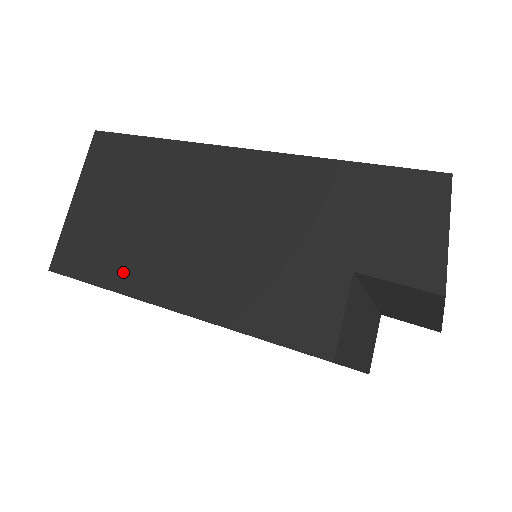
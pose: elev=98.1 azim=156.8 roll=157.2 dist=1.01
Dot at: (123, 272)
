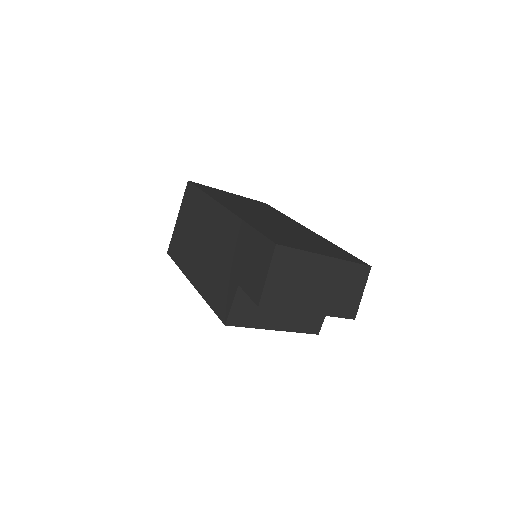
Dot at: (184, 261)
